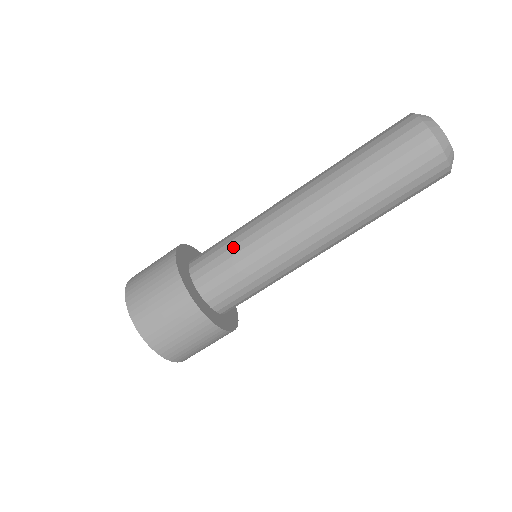
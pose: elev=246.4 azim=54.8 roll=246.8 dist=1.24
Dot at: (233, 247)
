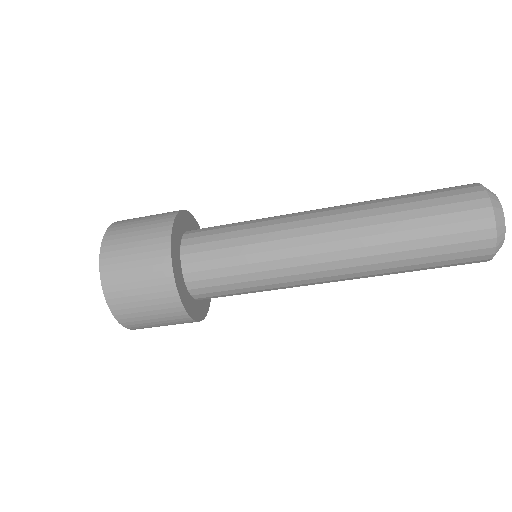
Dot at: (245, 283)
